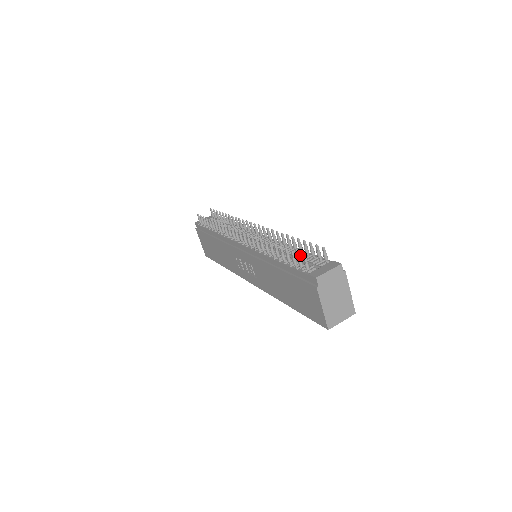
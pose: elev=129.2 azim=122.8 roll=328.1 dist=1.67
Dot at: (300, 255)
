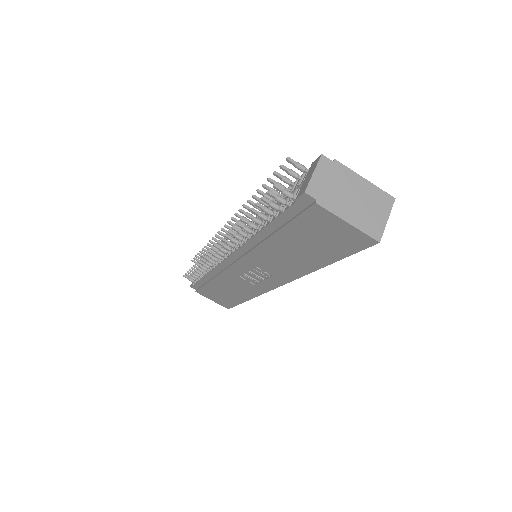
Dot at: occluded
